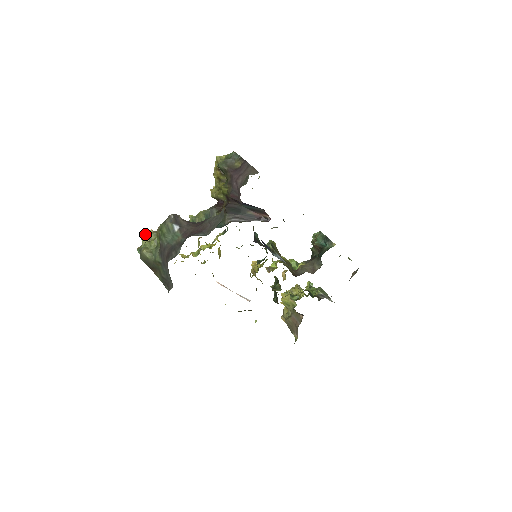
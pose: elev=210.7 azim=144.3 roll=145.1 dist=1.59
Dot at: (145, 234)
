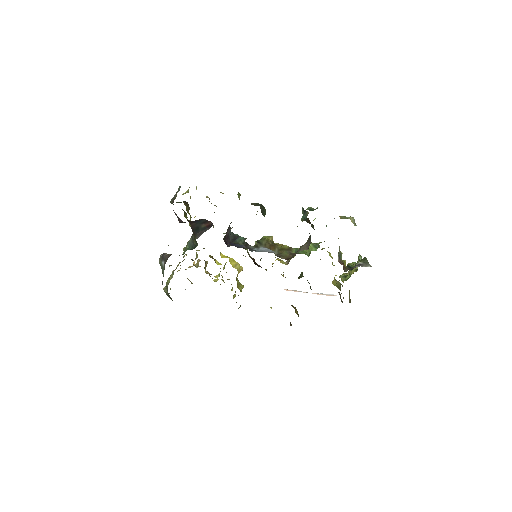
Dot at: occluded
